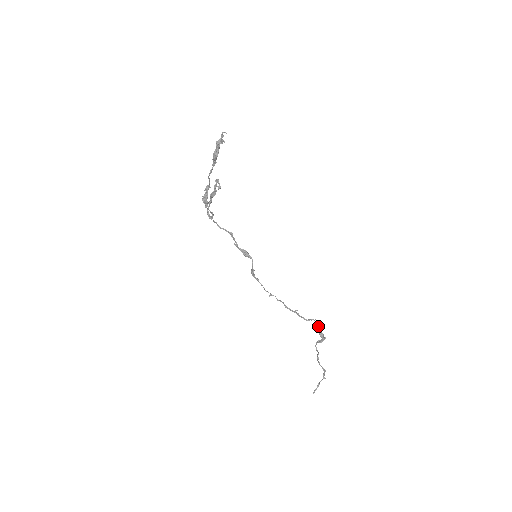
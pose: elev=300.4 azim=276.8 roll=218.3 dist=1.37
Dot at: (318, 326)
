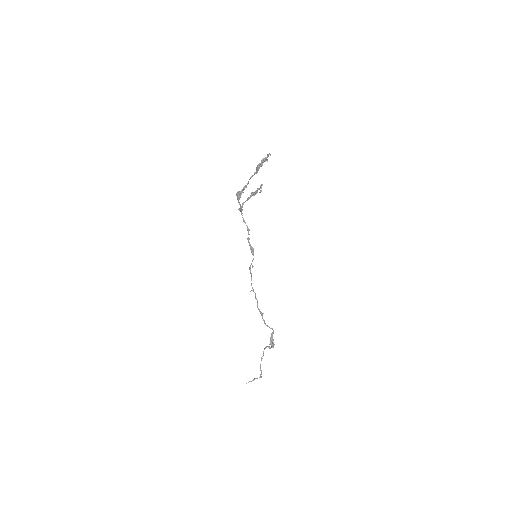
Dot at: (272, 335)
